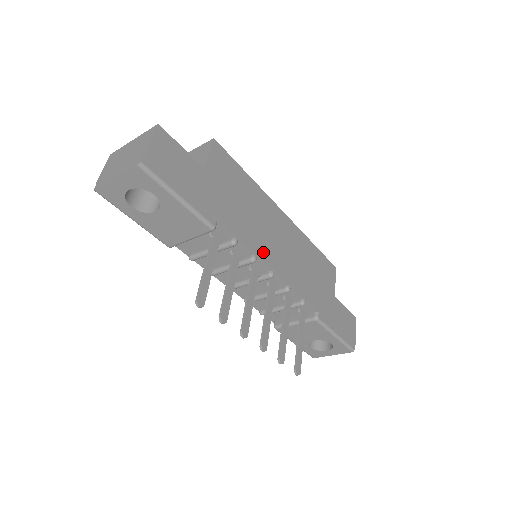
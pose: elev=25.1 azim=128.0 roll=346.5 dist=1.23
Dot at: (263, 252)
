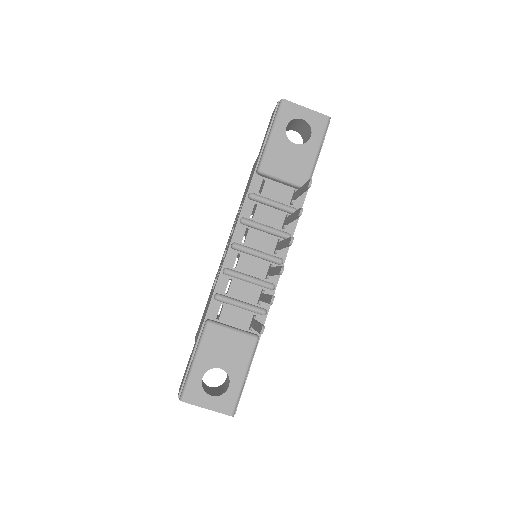
Dot at: occluded
